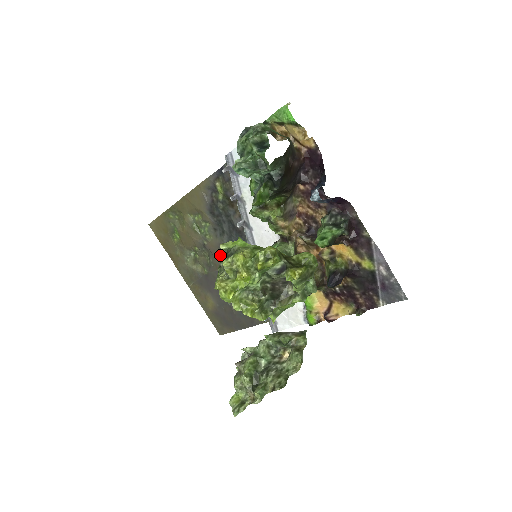
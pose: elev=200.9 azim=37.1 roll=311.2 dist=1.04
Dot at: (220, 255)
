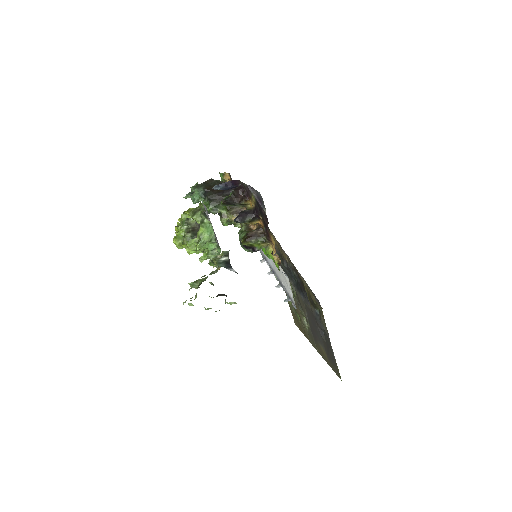
Dot at: (299, 300)
